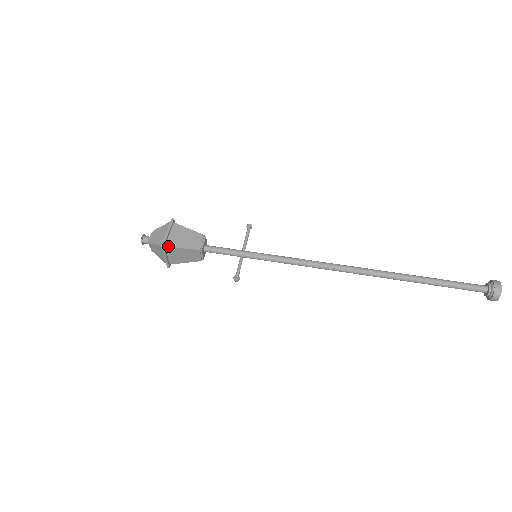
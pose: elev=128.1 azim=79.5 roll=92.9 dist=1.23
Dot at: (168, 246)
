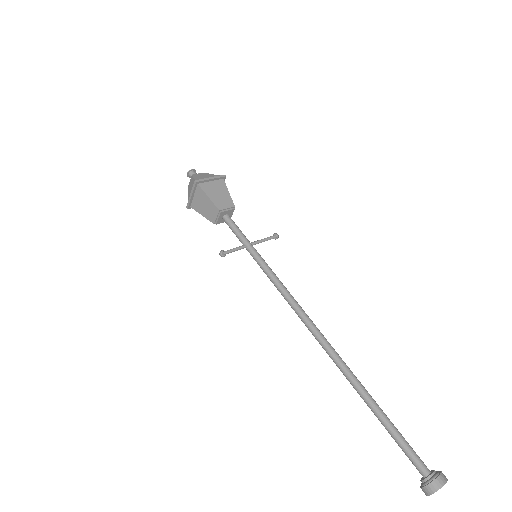
Dot at: (200, 186)
